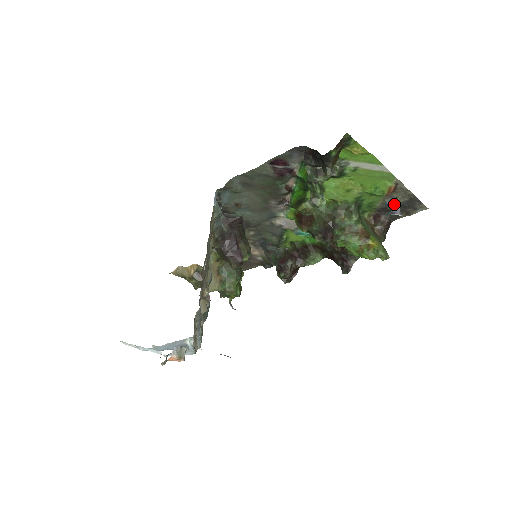
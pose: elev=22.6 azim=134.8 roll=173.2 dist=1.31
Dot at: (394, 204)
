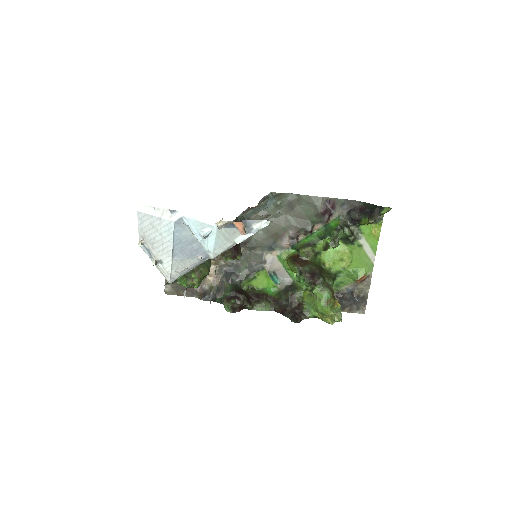
Dot at: (354, 292)
